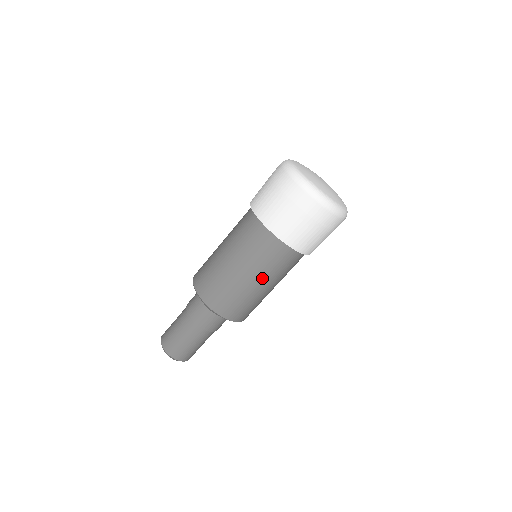
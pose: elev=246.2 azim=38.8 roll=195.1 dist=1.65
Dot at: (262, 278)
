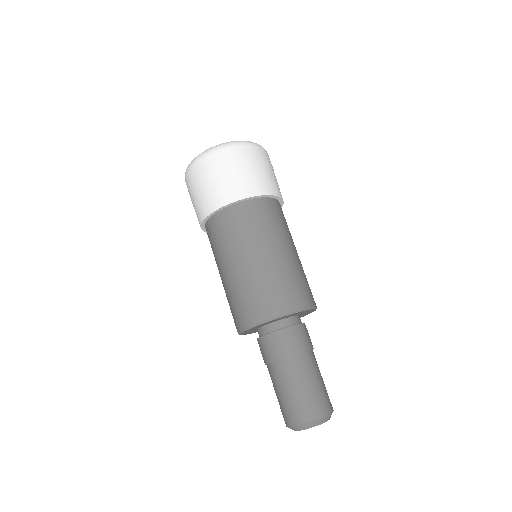
Dot at: (246, 252)
